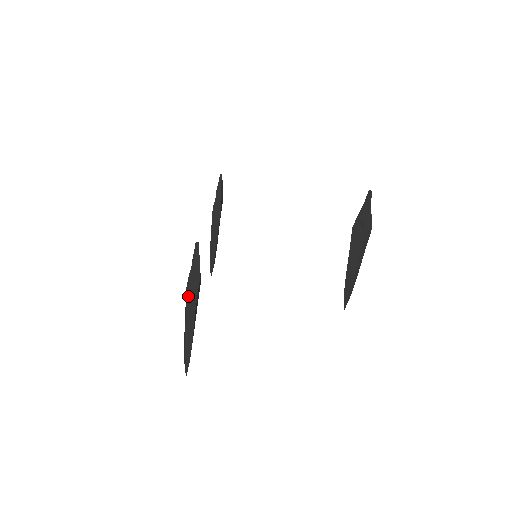
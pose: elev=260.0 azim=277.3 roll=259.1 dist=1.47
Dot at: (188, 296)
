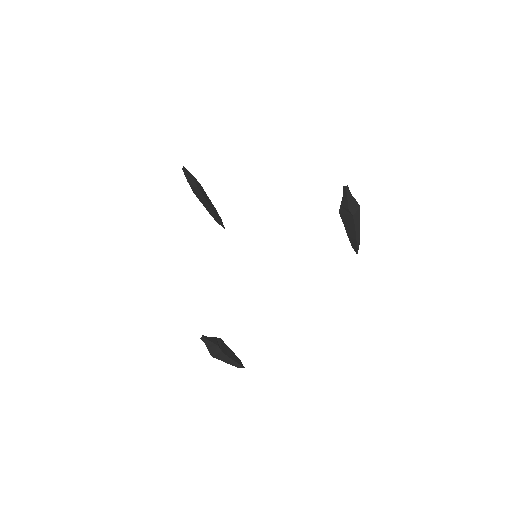
Dot at: (217, 357)
